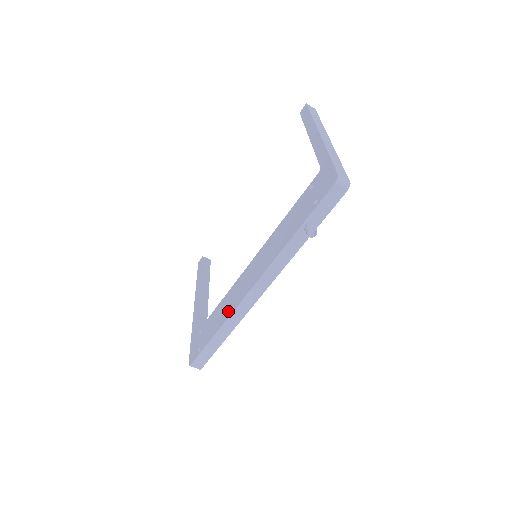
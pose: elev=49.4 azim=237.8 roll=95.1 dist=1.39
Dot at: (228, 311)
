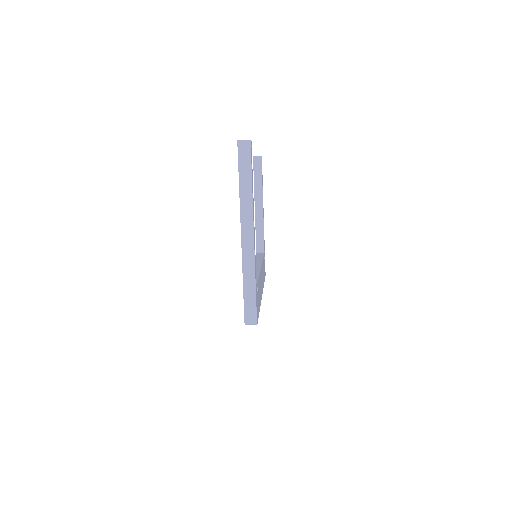
Dot at: occluded
